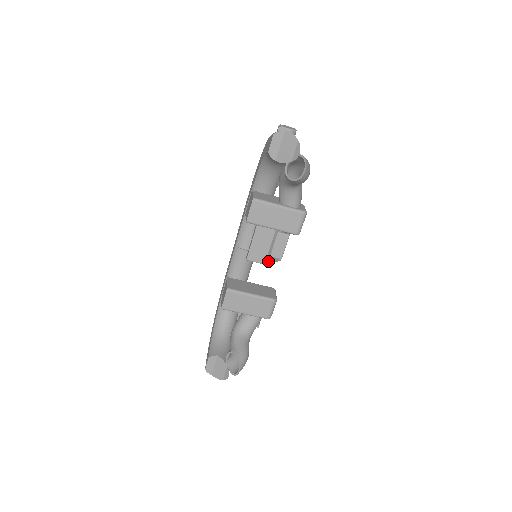
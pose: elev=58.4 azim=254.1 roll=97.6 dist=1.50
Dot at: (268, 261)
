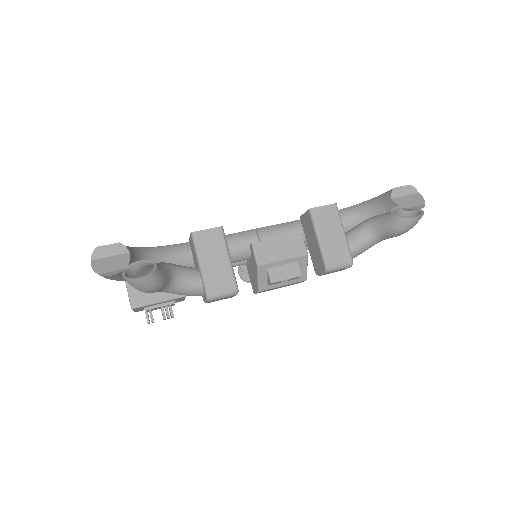
Dot at: (261, 269)
